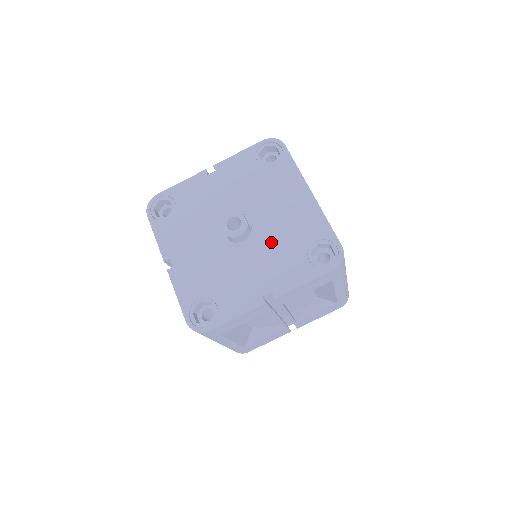
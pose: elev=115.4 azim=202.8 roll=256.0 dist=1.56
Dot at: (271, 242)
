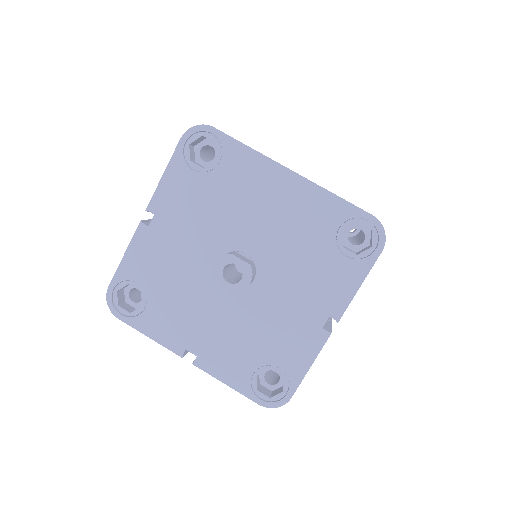
Dot at: (287, 262)
